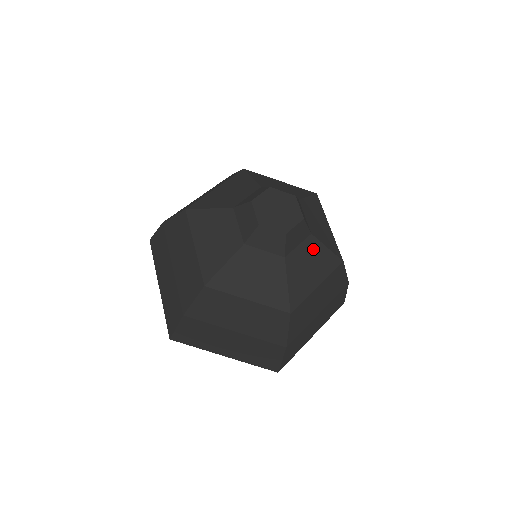
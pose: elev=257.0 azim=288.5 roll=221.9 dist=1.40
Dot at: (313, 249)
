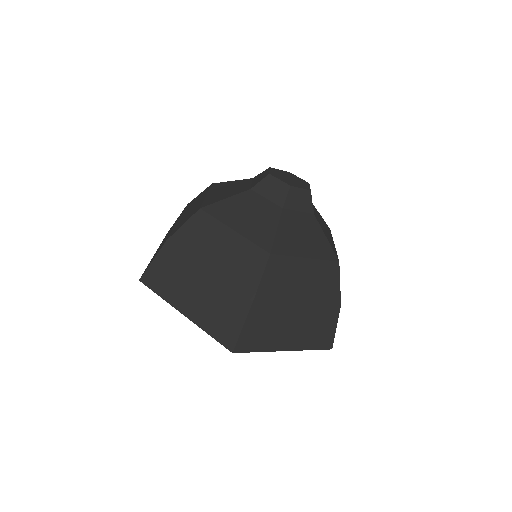
Dot at: (312, 226)
